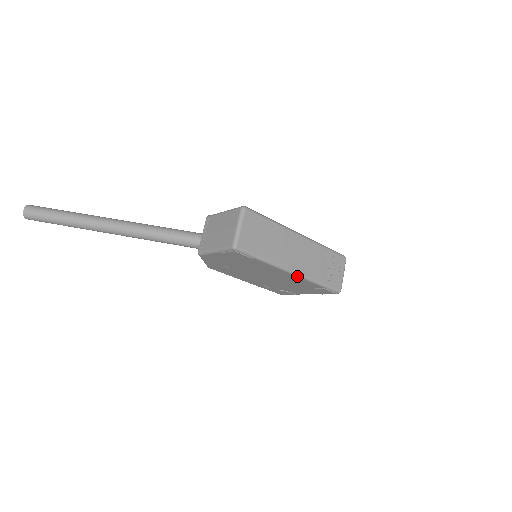
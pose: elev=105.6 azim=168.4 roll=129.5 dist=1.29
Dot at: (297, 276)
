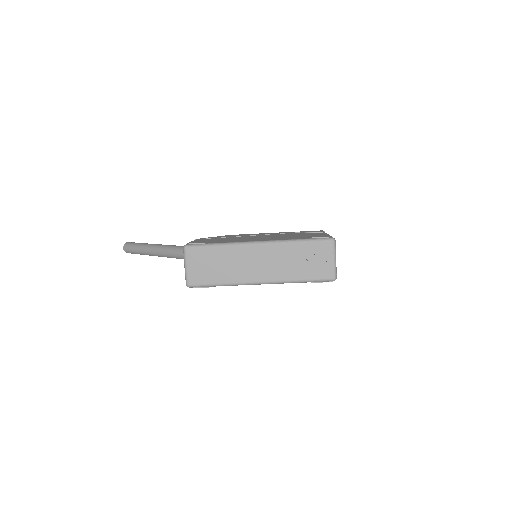
Dot at: occluded
